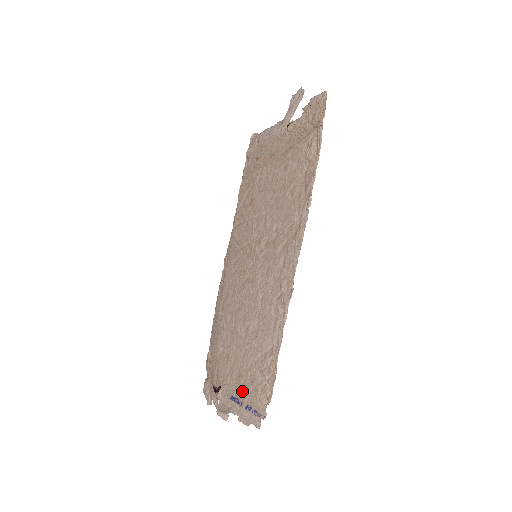
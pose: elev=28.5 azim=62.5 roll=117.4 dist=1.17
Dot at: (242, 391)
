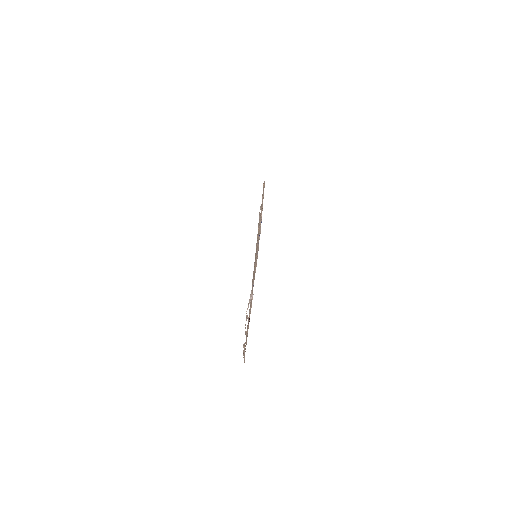
Dot at: (255, 265)
